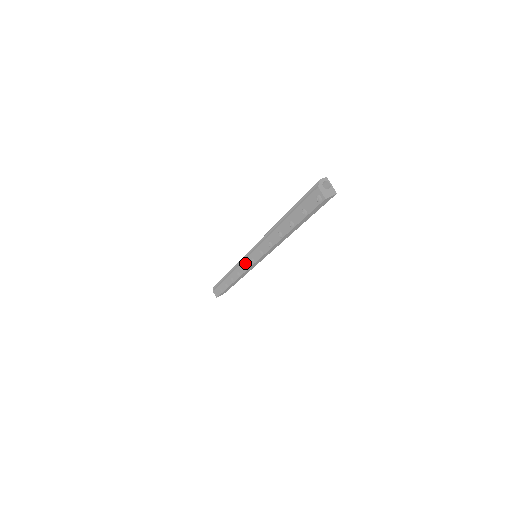
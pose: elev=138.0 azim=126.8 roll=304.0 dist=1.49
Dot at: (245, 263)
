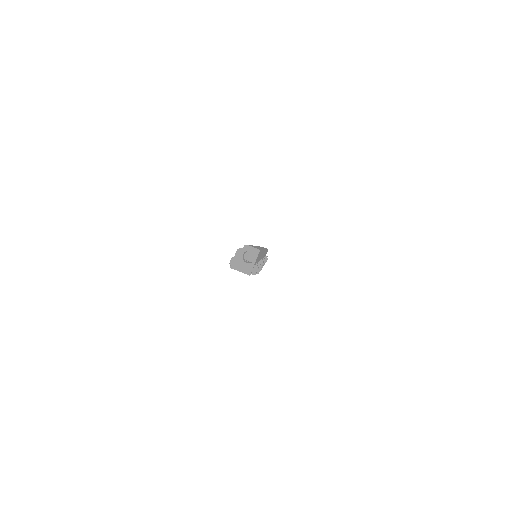
Dot at: occluded
